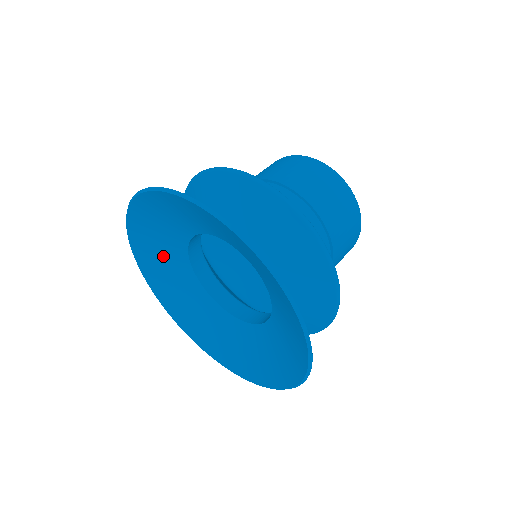
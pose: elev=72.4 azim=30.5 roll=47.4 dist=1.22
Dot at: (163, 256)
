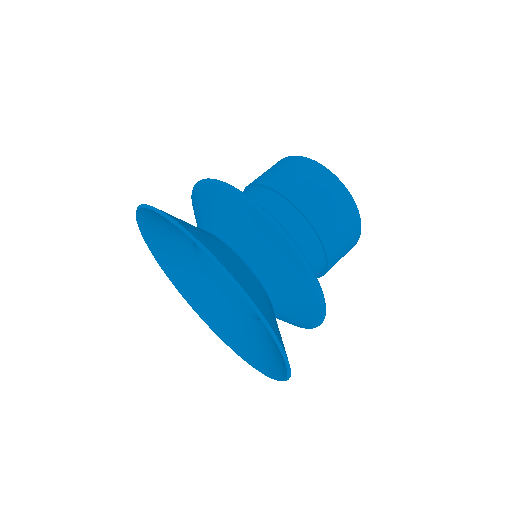
Dot at: (168, 238)
